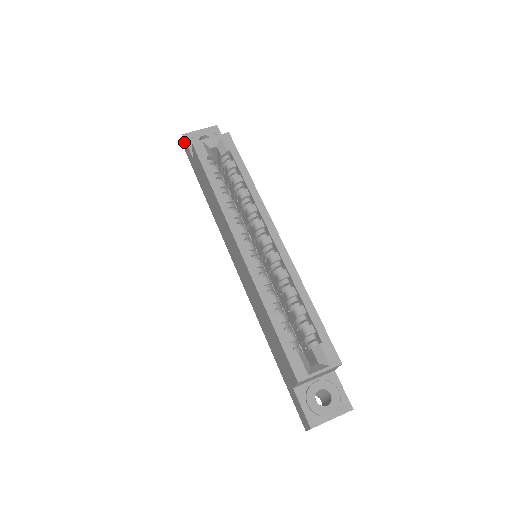
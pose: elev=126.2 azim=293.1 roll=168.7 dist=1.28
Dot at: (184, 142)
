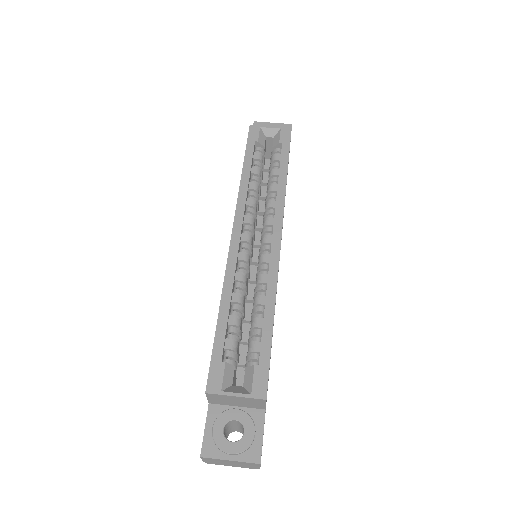
Dot at: occluded
